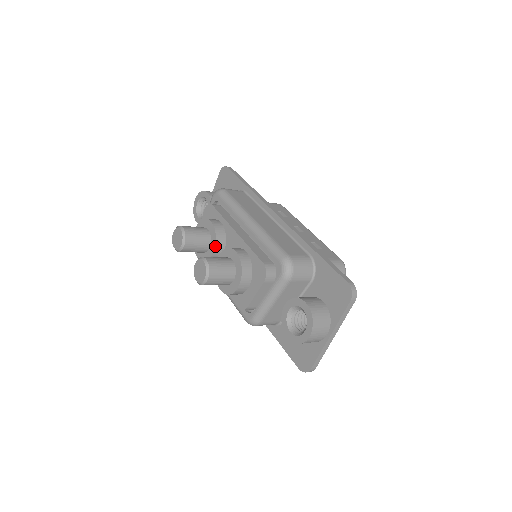
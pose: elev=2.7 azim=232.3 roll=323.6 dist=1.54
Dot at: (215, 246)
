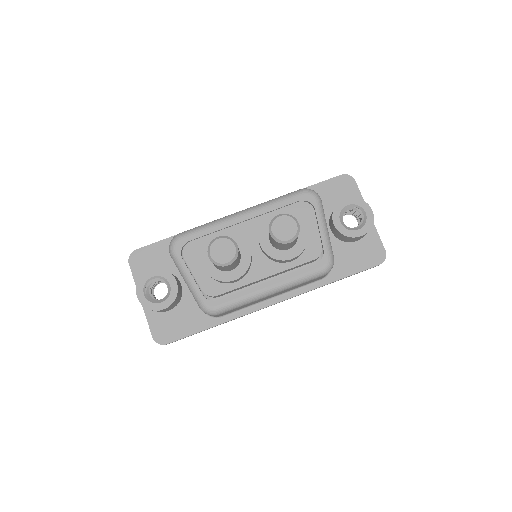
Dot at: occluded
